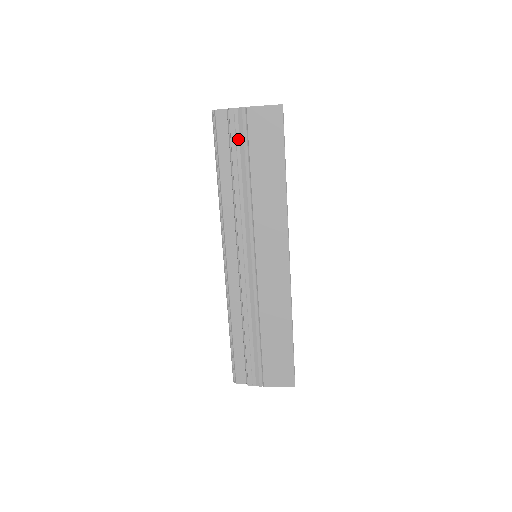
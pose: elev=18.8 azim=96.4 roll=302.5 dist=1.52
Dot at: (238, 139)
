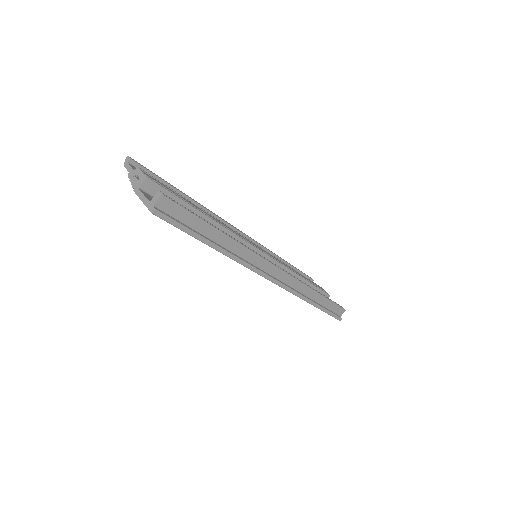
Dot at: occluded
